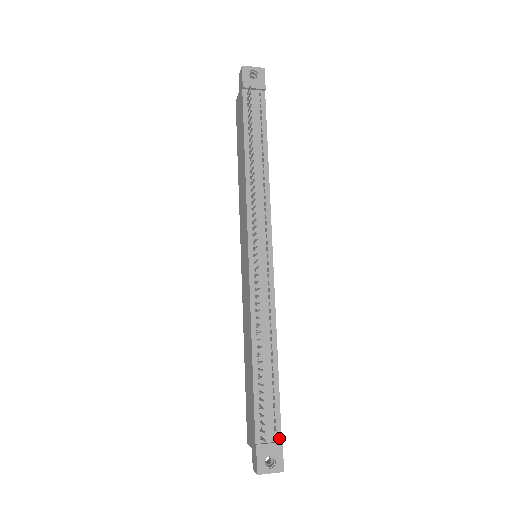
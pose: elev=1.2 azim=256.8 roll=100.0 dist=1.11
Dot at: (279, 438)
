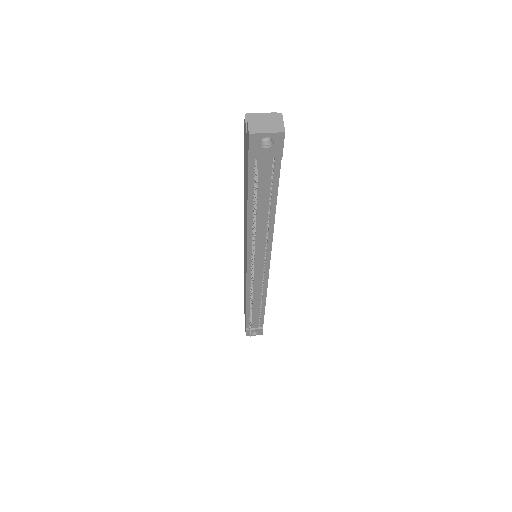
Dot at: (261, 326)
